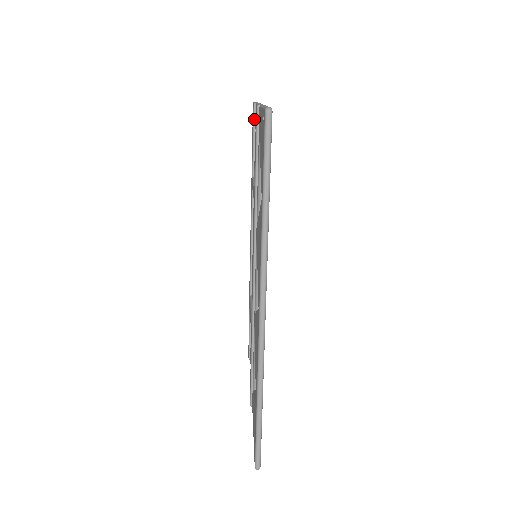
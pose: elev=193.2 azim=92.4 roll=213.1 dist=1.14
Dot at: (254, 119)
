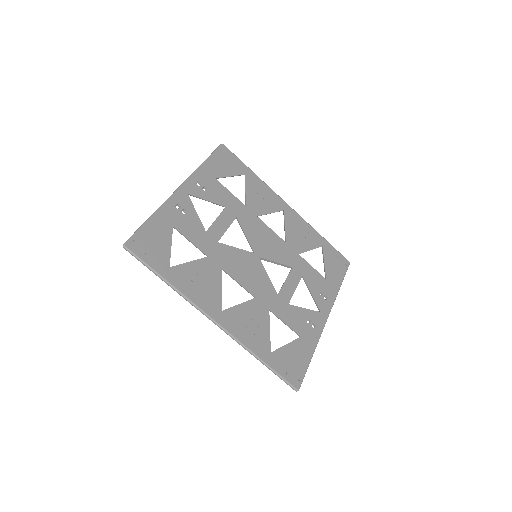
Dot at: (198, 183)
